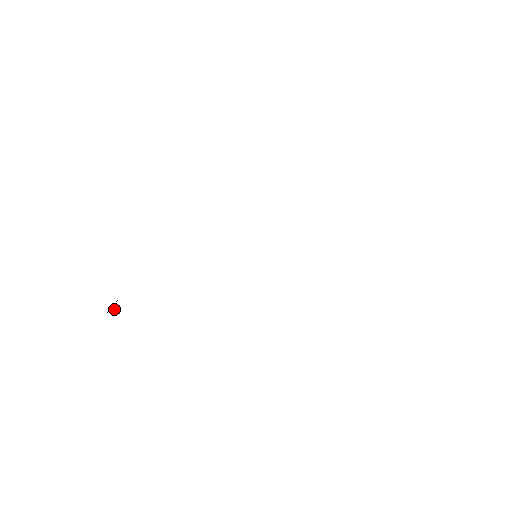
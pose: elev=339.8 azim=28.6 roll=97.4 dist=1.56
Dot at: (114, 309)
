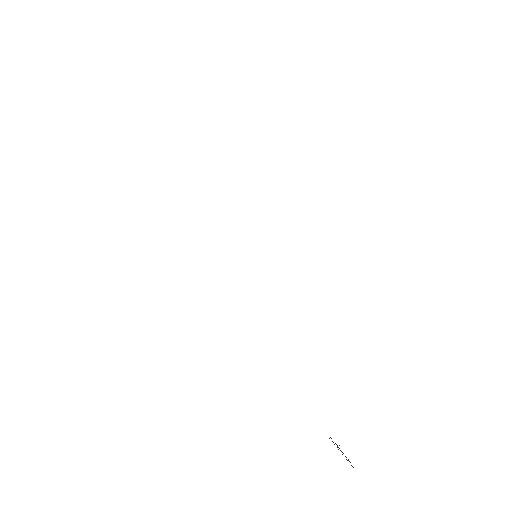
Dot at: occluded
